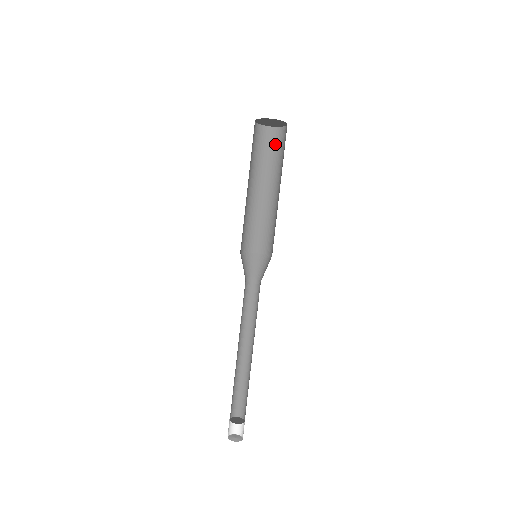
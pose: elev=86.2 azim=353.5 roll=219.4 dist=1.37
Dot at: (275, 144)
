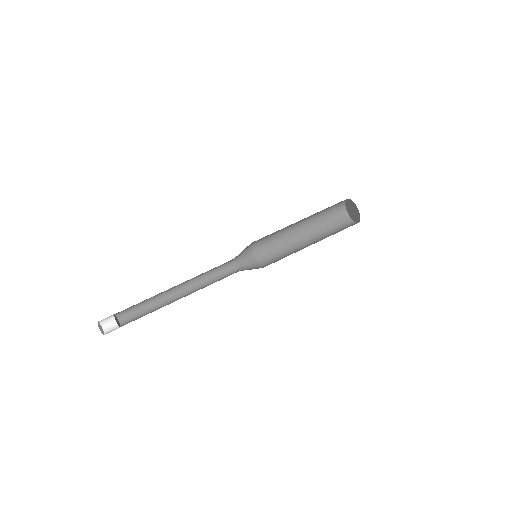
Dot at: (339, 223)
